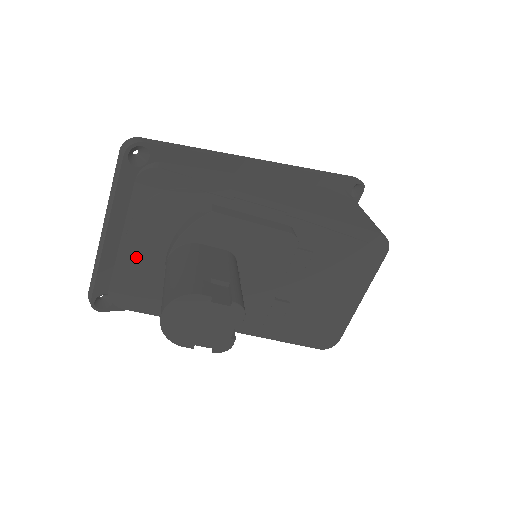
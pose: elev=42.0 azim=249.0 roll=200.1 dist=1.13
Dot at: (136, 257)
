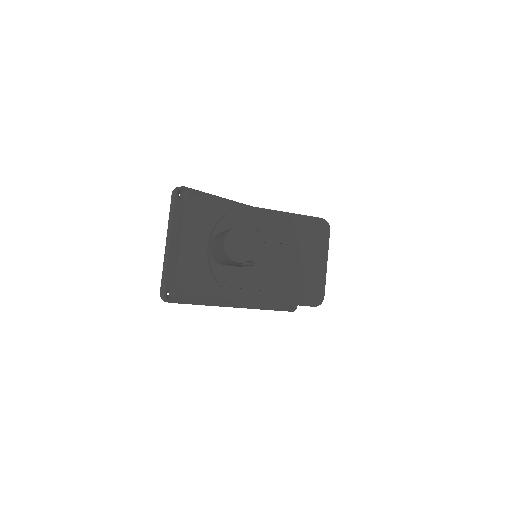
Dot at: (190, 254)
